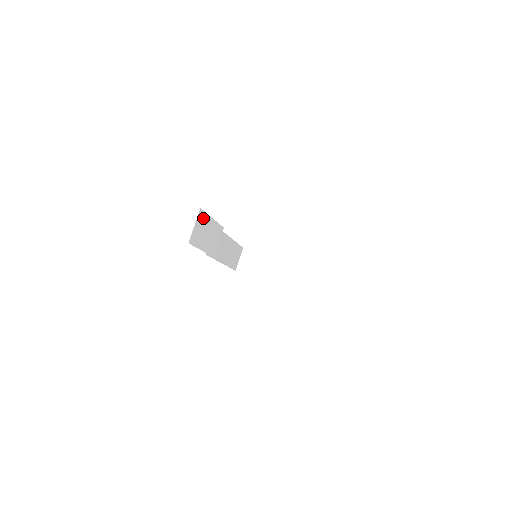
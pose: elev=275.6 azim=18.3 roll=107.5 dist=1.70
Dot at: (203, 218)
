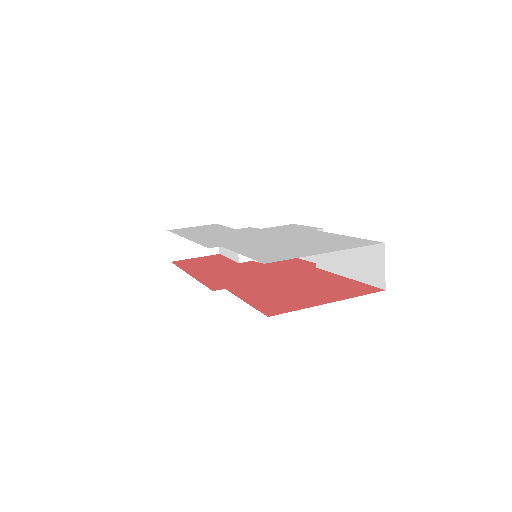
Dot at: occluded
